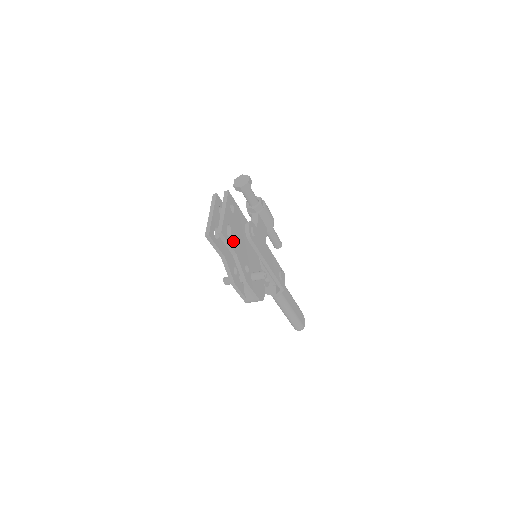
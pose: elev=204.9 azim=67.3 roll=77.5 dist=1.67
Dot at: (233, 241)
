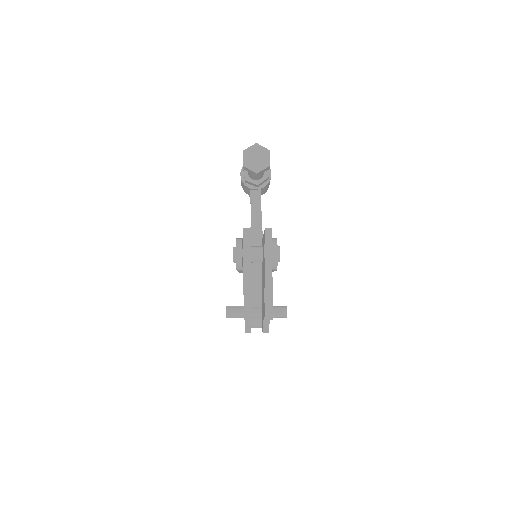
Dot at: occluded
